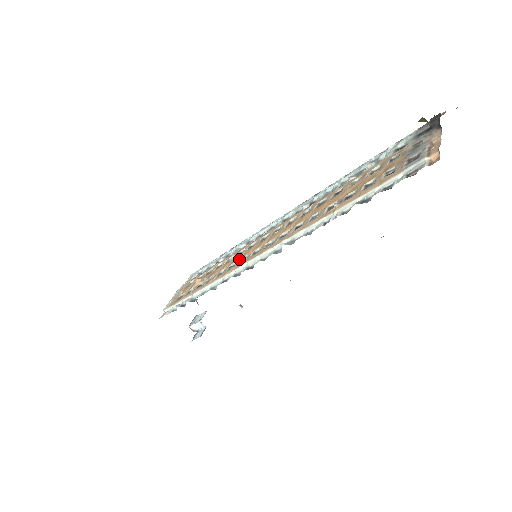
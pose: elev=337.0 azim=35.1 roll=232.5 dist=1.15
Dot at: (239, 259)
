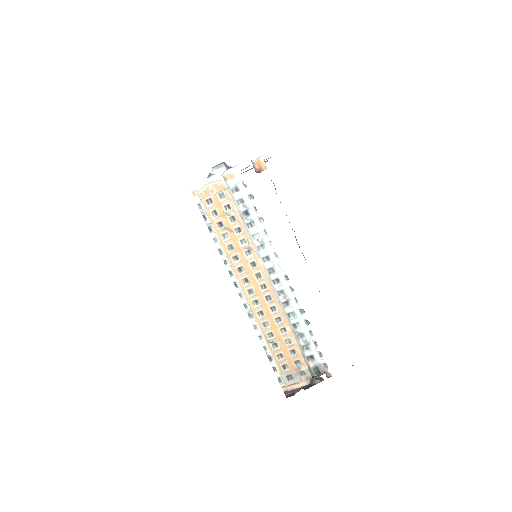
Dot at: (242, 263)
